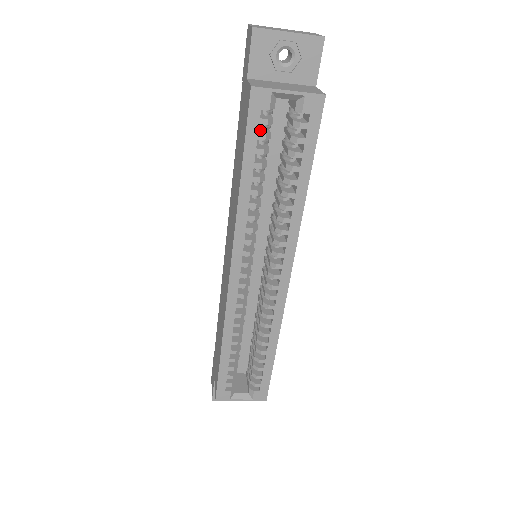
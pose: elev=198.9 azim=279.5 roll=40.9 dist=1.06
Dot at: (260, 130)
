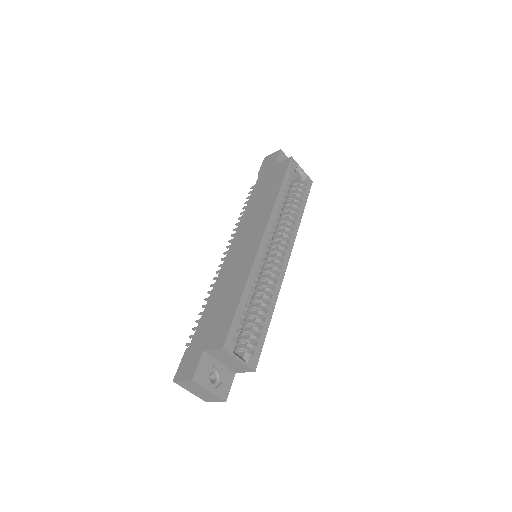
Dot at: occluded
